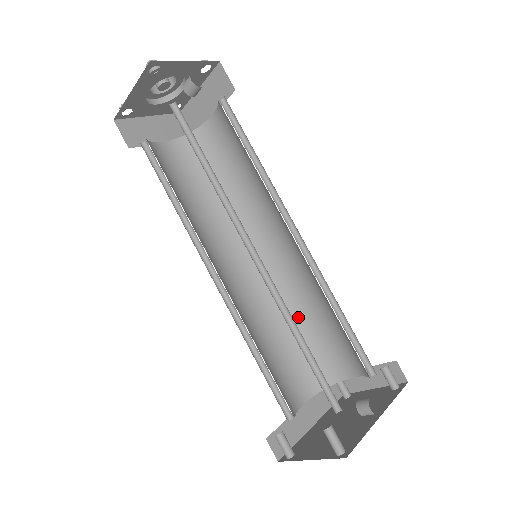
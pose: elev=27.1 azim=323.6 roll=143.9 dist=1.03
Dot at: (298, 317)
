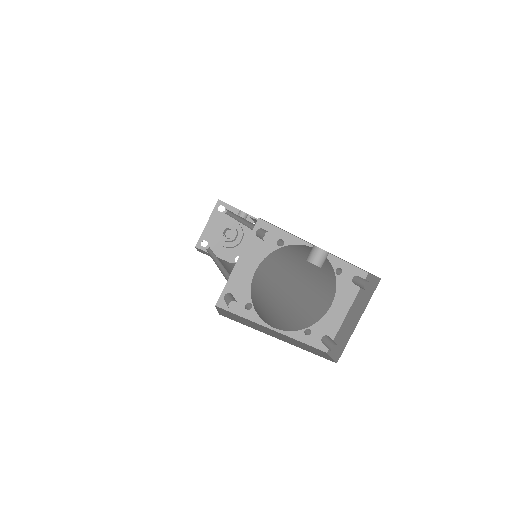
Dot at: (289, 300)
